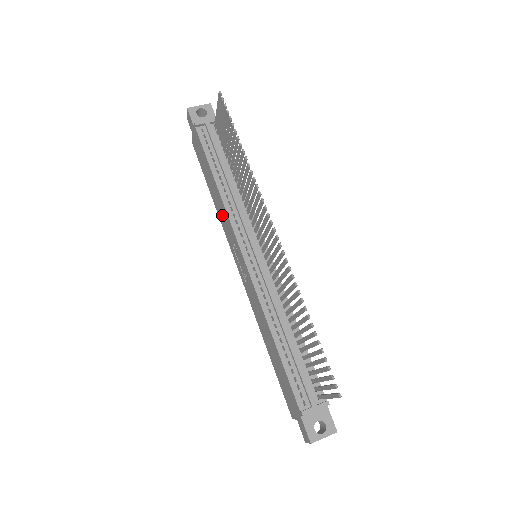
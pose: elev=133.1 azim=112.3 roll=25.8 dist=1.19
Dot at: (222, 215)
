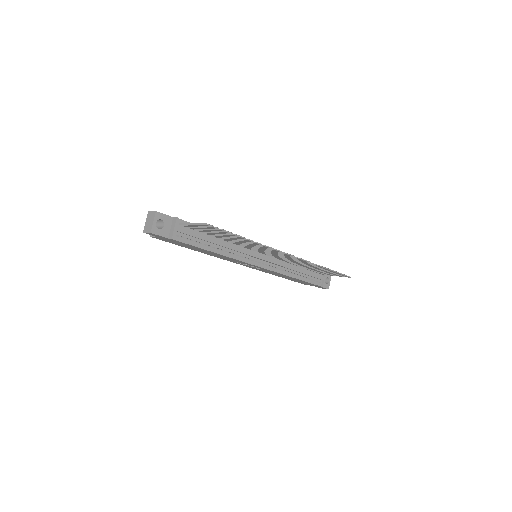
Dot at: occluded
